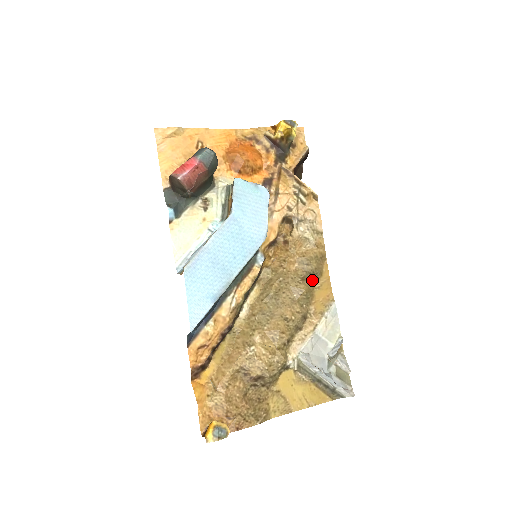
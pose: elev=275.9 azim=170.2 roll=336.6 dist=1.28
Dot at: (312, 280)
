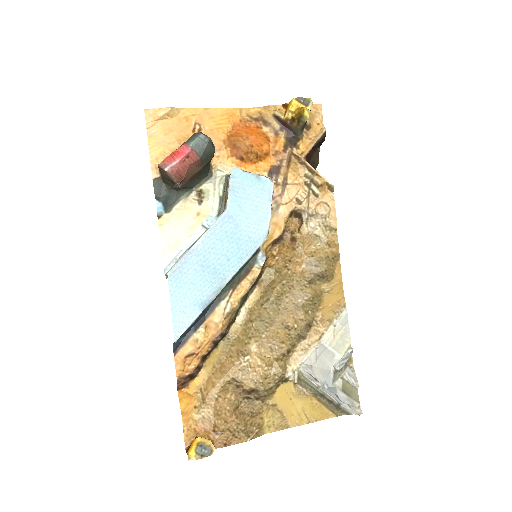
Dot at: (321, 283)
